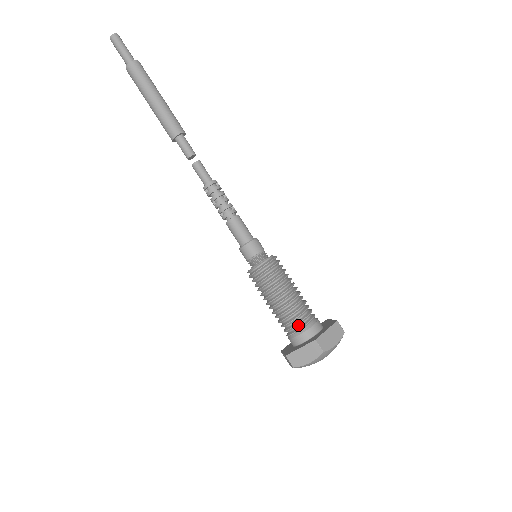
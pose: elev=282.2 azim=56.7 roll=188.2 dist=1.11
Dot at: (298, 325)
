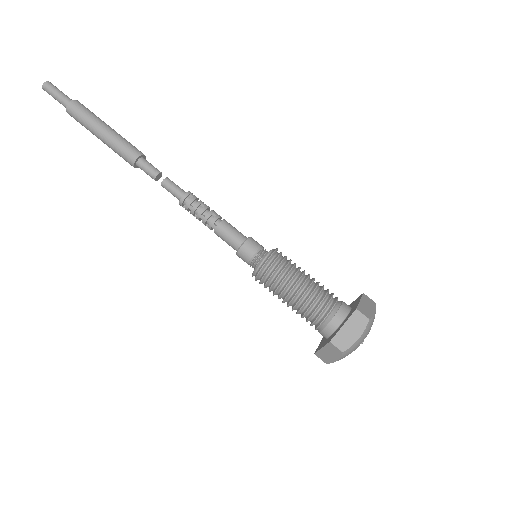
Dot at: (317, 321)
